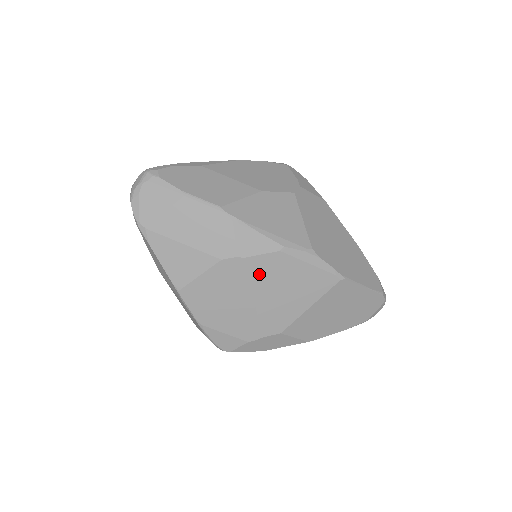
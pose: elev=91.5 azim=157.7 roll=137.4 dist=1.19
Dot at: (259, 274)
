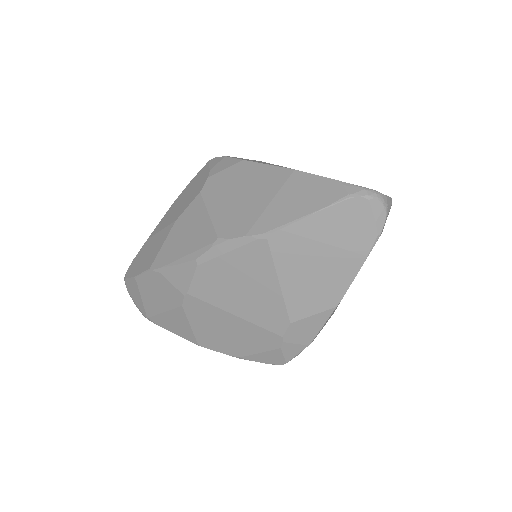
Dot at: (211, 294)
